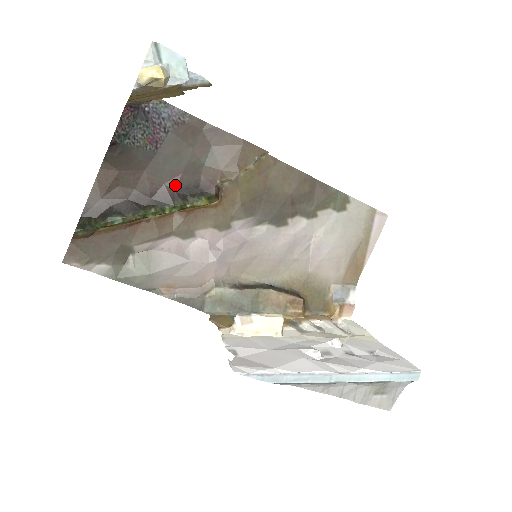
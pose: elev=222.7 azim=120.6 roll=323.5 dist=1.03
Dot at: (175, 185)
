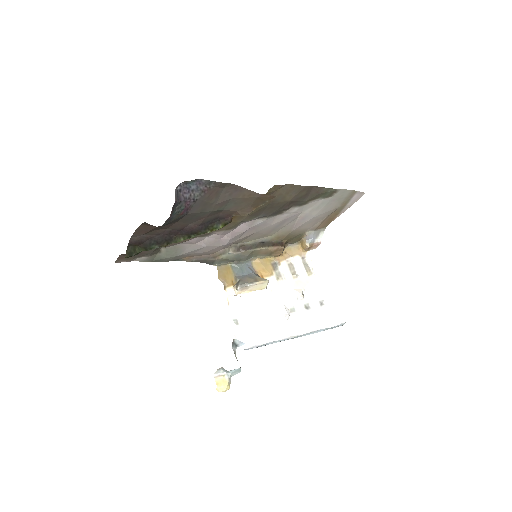
Dot at: (199, 223)
